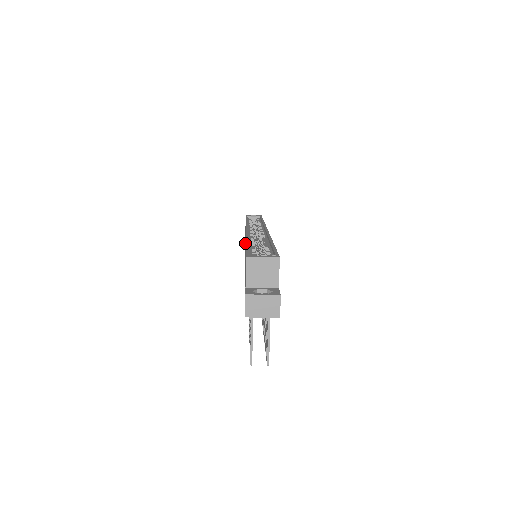
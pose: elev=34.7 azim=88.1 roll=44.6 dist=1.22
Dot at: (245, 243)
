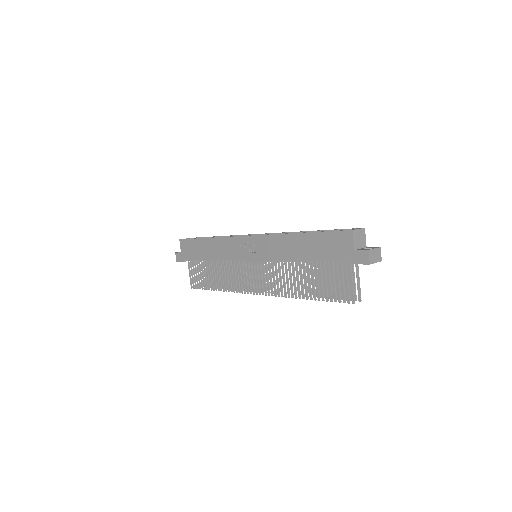
Dot at: (240, 249)
